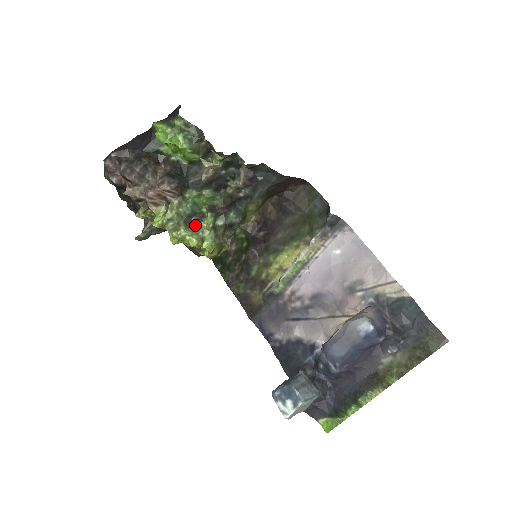
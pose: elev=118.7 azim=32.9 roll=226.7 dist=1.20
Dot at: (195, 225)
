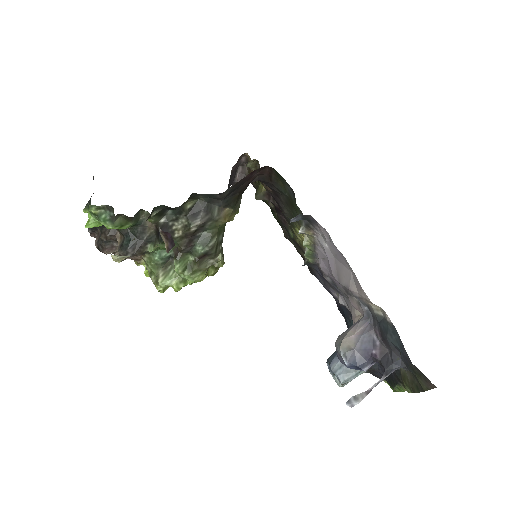
Dot at: occluded
